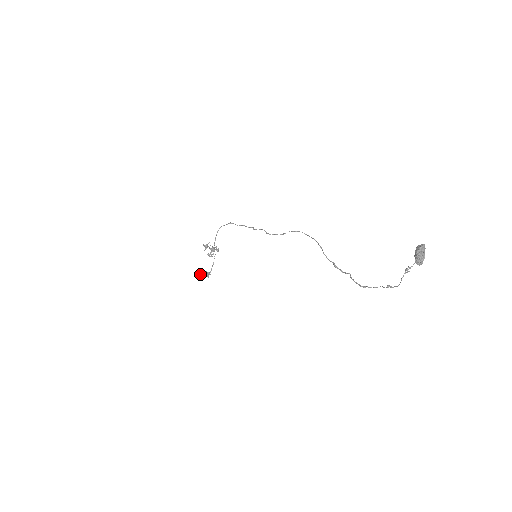
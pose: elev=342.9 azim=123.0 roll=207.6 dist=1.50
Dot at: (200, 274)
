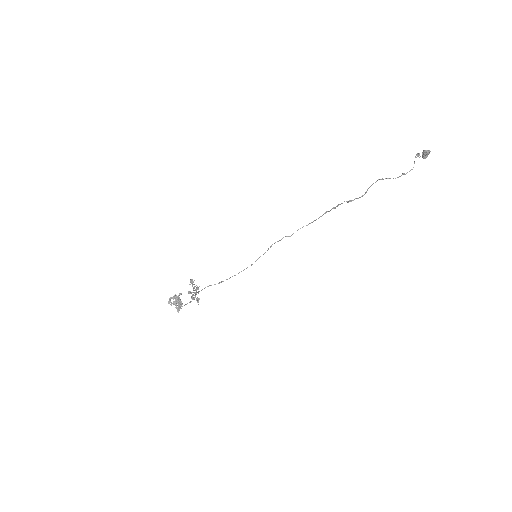
Dot at: (174, 297)
